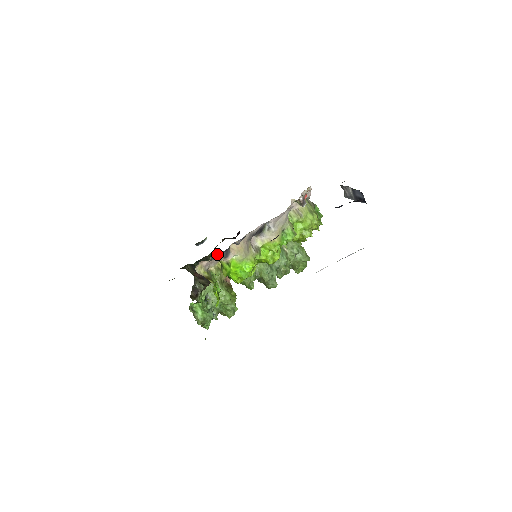
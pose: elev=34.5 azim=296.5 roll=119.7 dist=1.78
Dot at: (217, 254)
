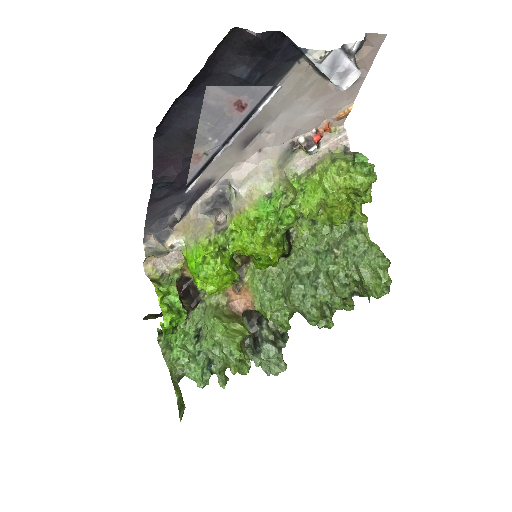
Dot at: occluded
